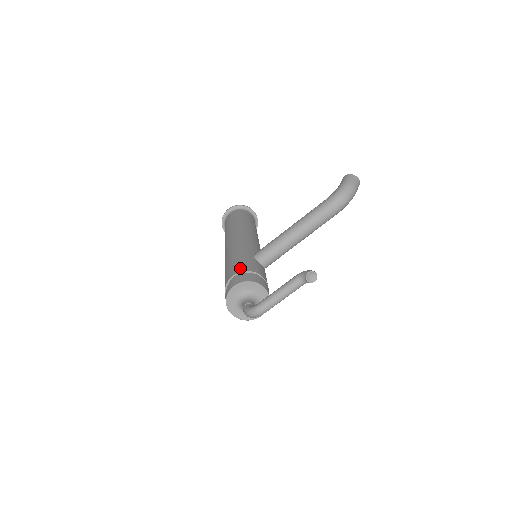
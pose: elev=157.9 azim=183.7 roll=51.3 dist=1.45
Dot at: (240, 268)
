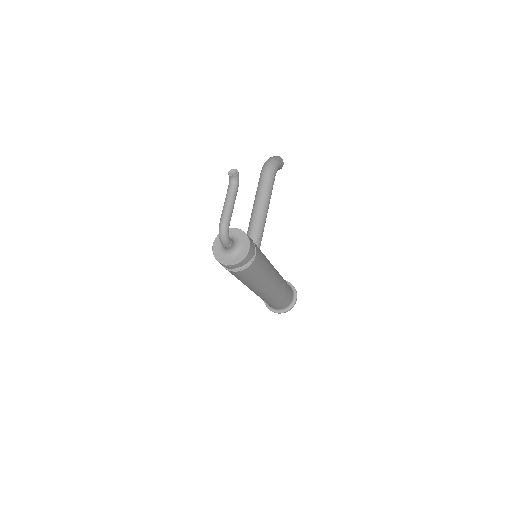
Dot at: occluded
